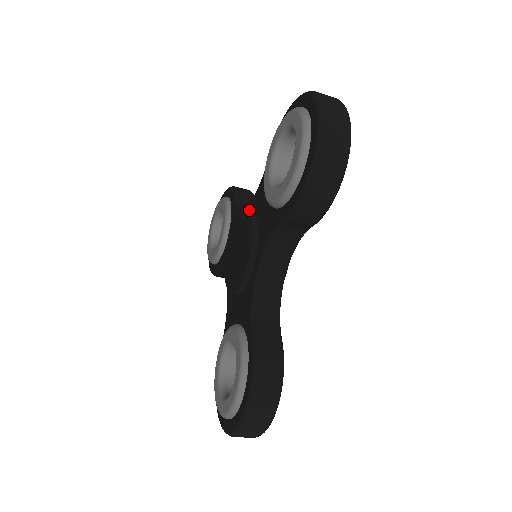
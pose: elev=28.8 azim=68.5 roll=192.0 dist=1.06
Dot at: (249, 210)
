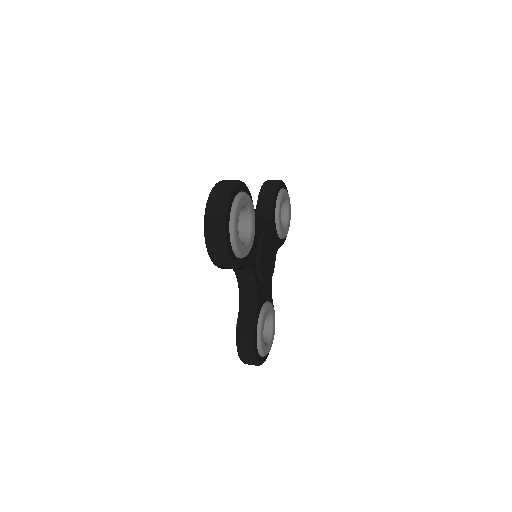
Dot at: occluded
